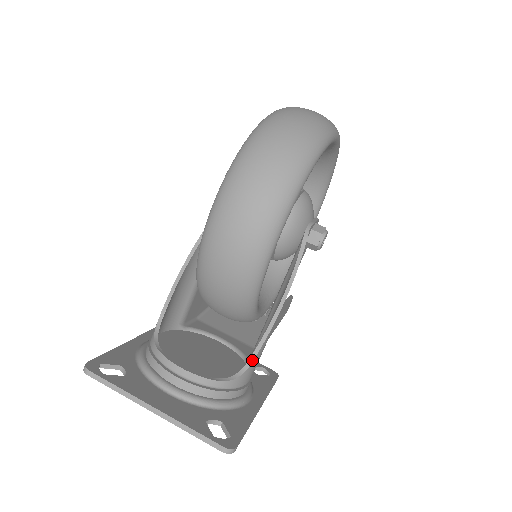
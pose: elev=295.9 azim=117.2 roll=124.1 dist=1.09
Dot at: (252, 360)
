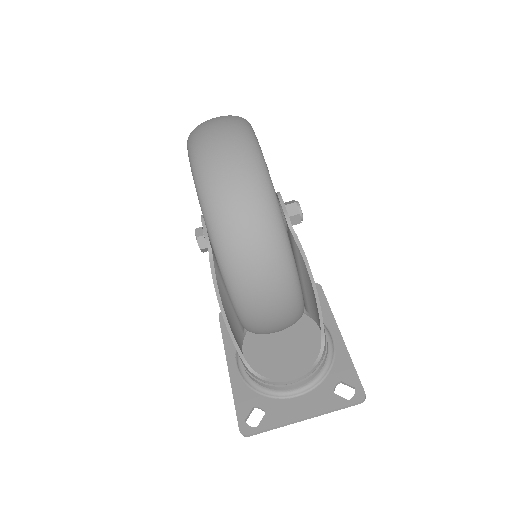
Dot at: (323, 331)
